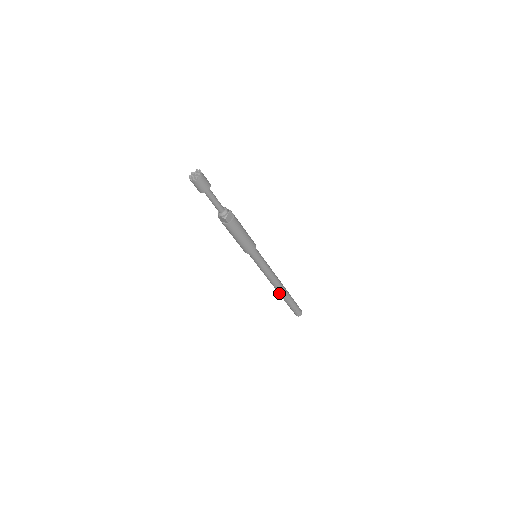
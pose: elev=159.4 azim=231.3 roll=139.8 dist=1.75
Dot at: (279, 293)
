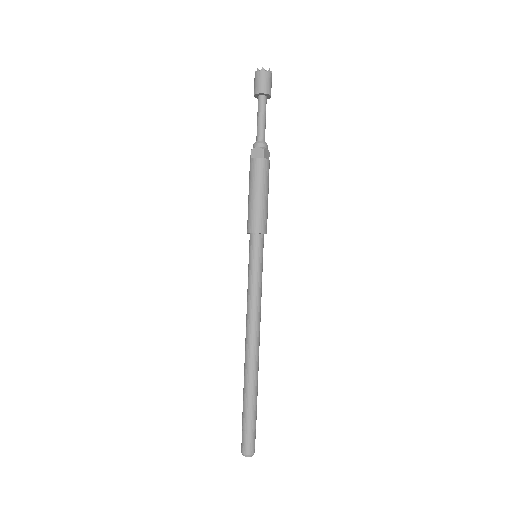
Dot at: (248, 364)
